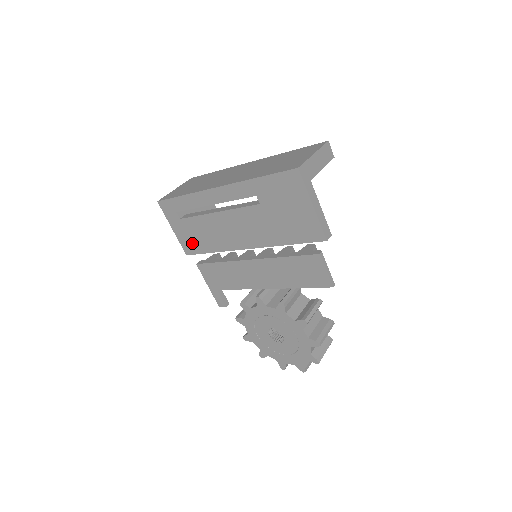
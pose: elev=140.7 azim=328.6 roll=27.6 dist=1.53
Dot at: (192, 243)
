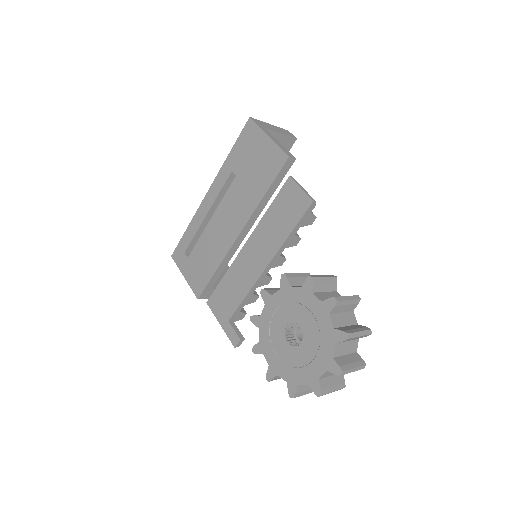
Dot at: (200, 277)
